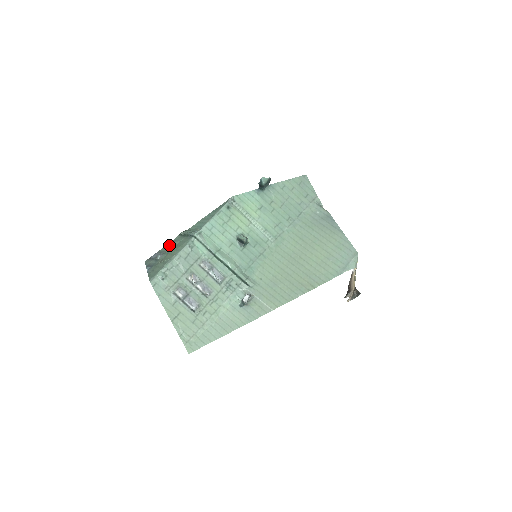
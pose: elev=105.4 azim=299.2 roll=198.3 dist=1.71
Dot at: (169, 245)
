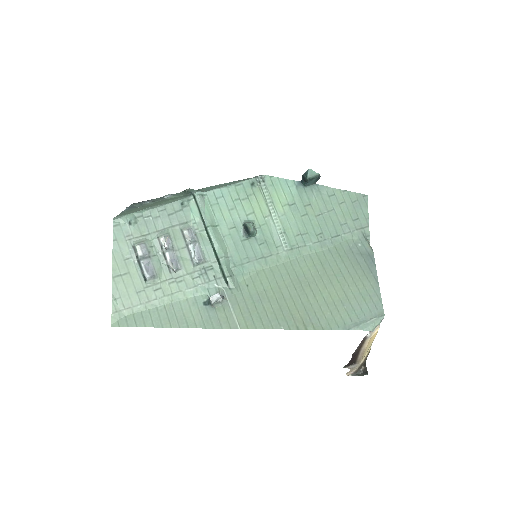
Dot at: (166, 197)
